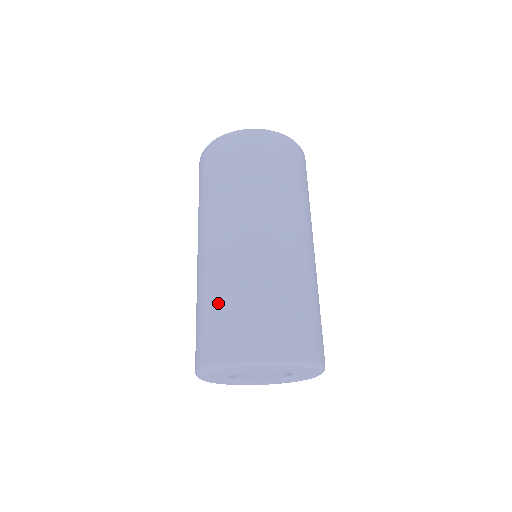
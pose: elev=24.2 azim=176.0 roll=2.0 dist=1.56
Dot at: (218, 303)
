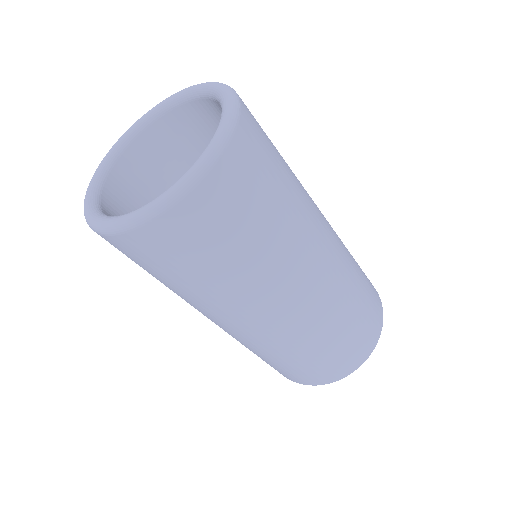
Dot at: (333, 343)
